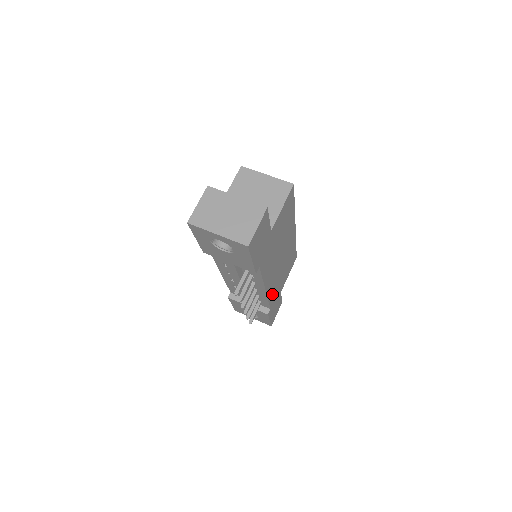
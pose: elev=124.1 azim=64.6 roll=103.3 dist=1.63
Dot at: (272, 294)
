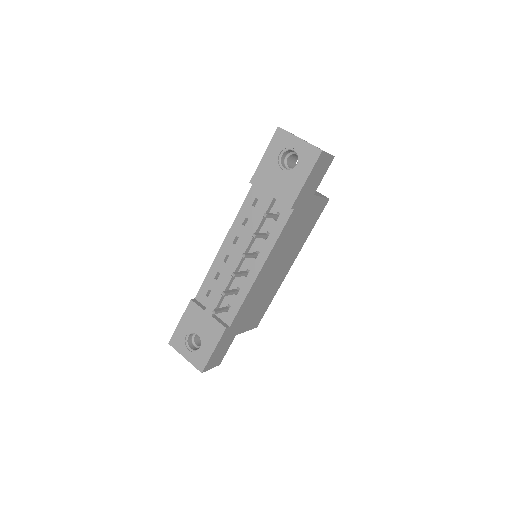
Dot at: (246, 303)
